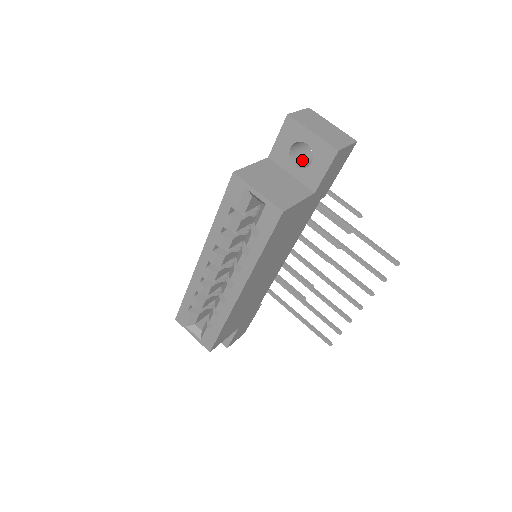
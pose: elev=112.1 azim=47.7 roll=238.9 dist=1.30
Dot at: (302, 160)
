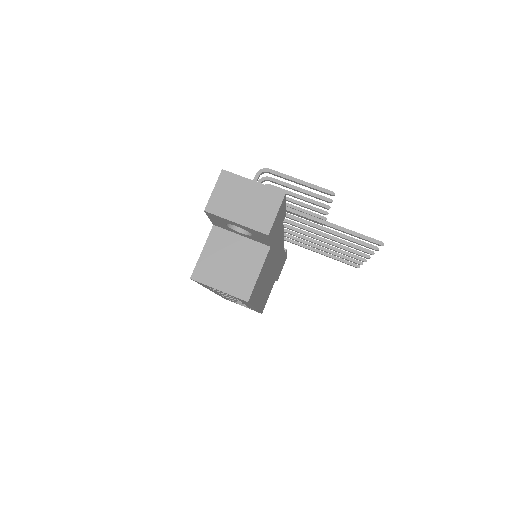
Dot at: occluded
